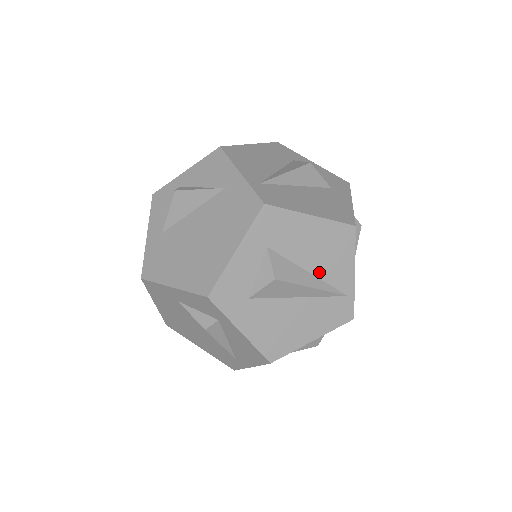
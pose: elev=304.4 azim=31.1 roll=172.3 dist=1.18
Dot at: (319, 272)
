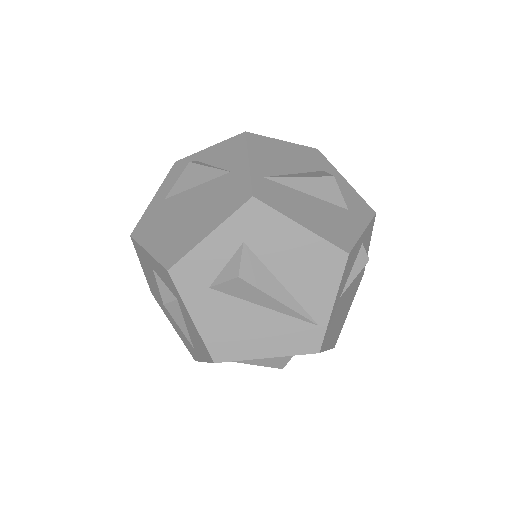
Dot at: (293, 288)
